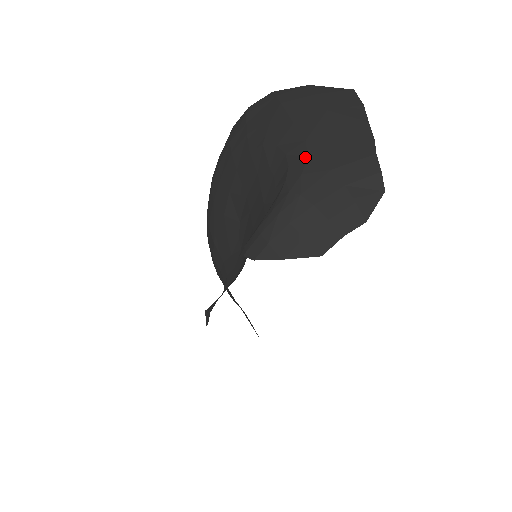
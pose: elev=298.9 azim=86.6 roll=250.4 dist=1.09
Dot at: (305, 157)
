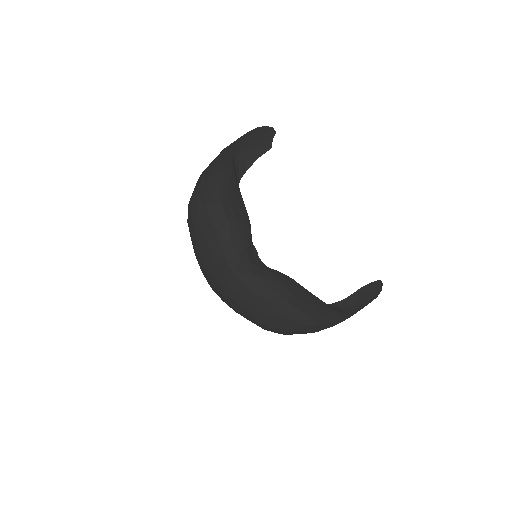
Dot at: (230, 148)
